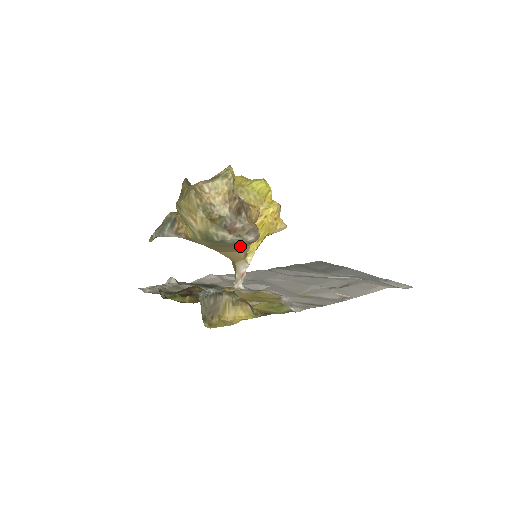
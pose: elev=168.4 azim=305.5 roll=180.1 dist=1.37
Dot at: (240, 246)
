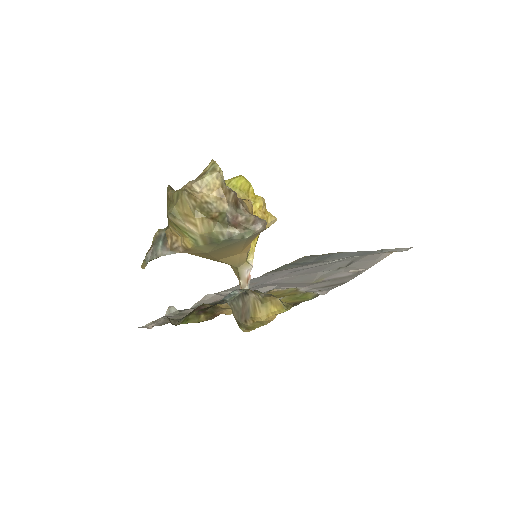
Dot at: (247, 241)
